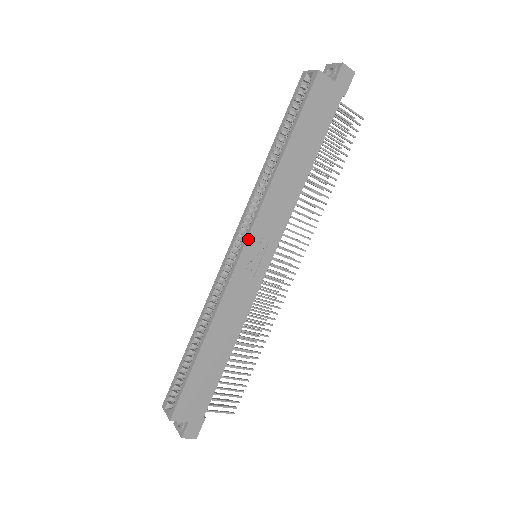
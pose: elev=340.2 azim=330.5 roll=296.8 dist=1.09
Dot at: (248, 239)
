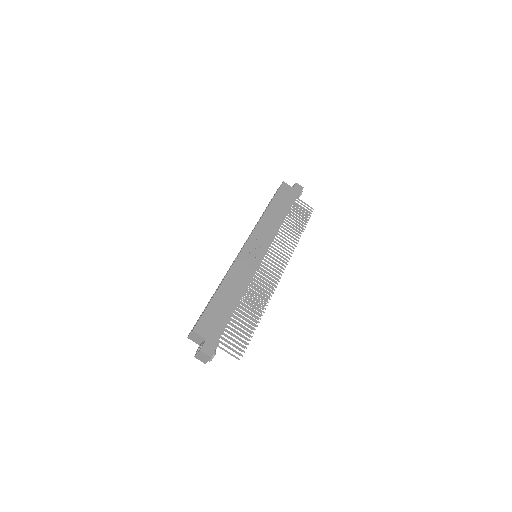
Dot at: (250, 238)
